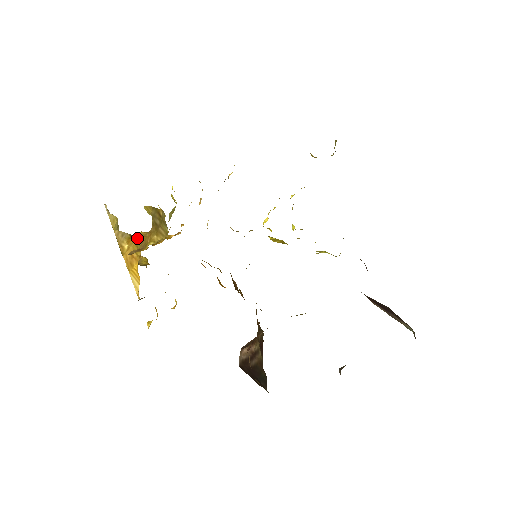
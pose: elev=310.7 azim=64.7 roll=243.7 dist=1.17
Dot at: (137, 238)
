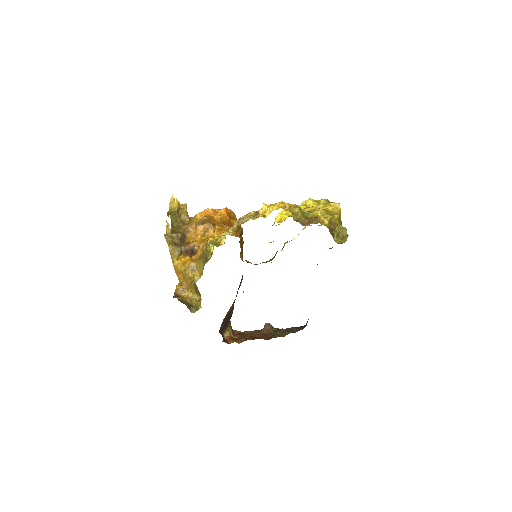
Dot at: (183, 267)
